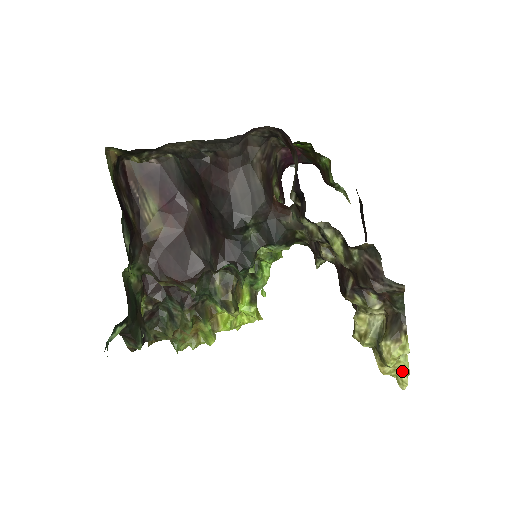
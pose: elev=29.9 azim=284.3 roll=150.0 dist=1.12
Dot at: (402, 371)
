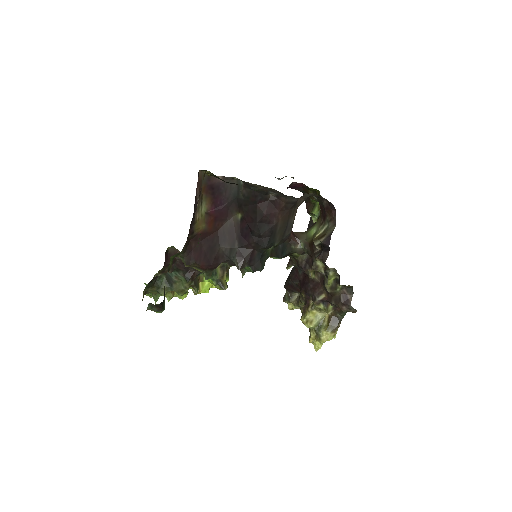
Dot at: occluded
